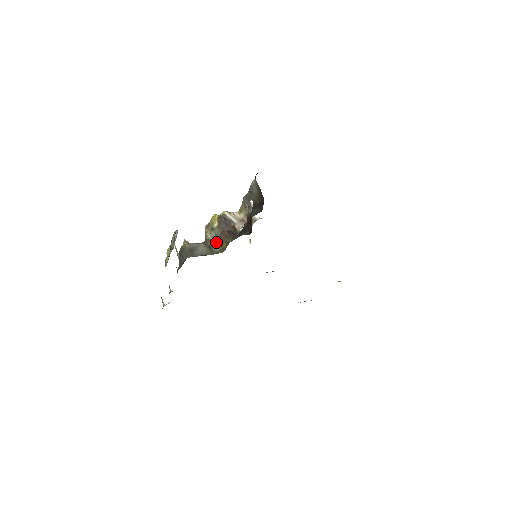
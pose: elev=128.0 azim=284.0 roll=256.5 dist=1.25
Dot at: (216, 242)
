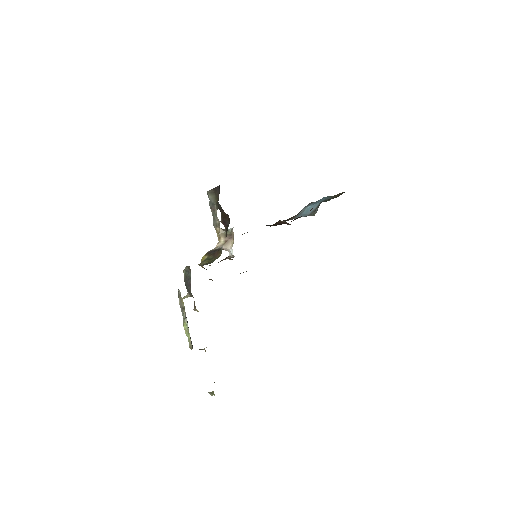
Dot at: (213, 260)
